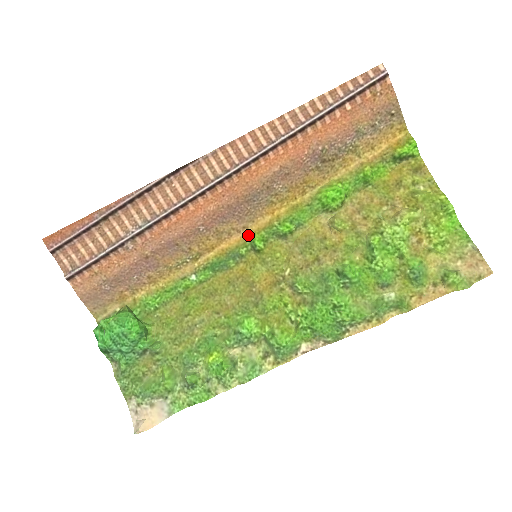
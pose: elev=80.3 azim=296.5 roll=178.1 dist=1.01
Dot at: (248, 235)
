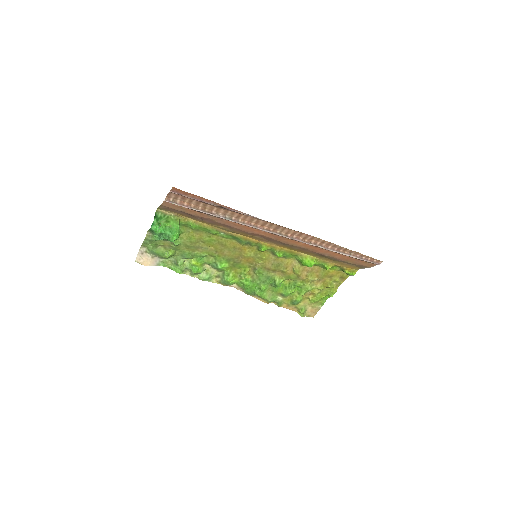
Dot at: (263, 243)
